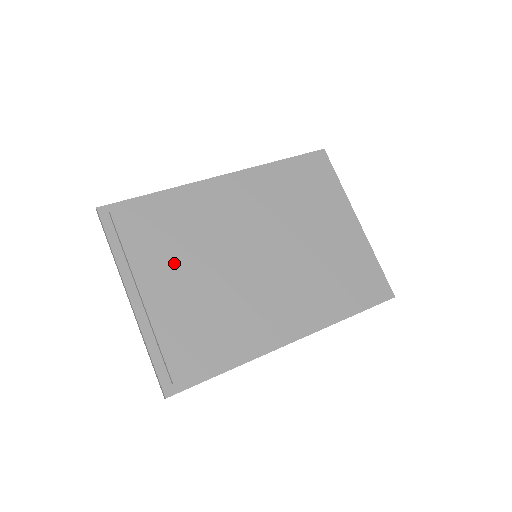
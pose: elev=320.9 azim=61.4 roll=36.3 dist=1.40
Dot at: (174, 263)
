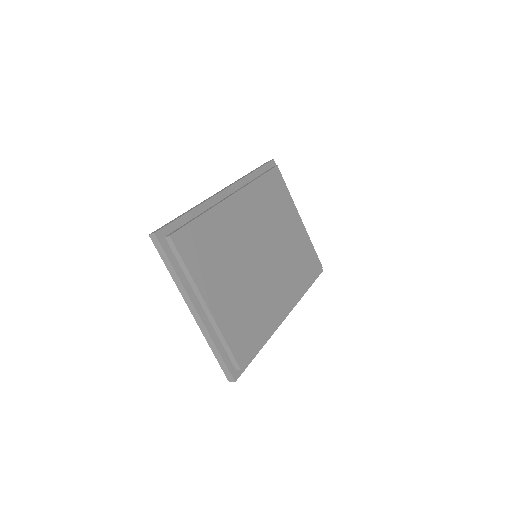
Dot at: (220, 274)
